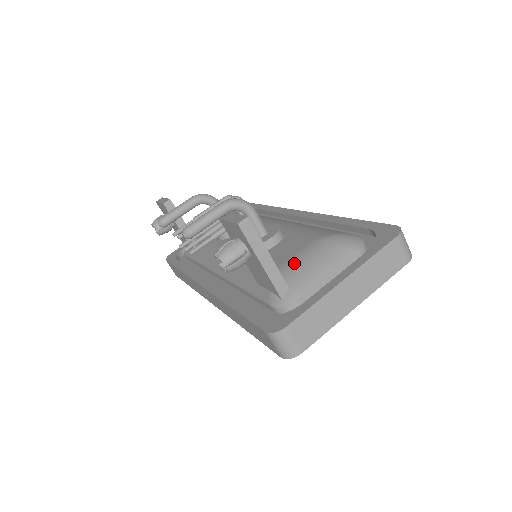
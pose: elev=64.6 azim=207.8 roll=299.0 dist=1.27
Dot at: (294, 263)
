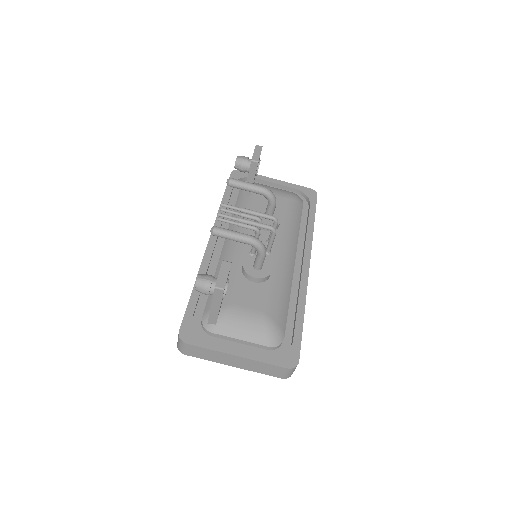
Dot at: (237, 313)
